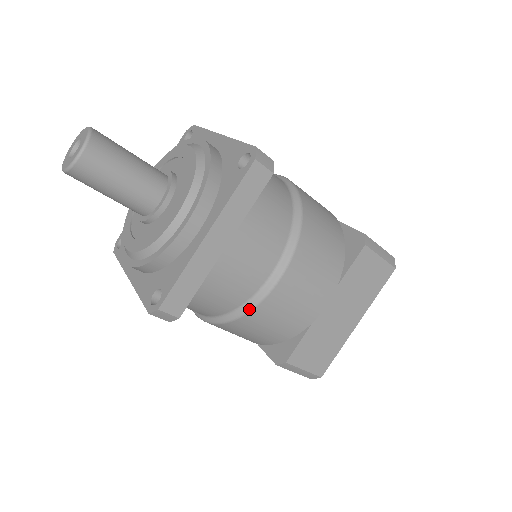
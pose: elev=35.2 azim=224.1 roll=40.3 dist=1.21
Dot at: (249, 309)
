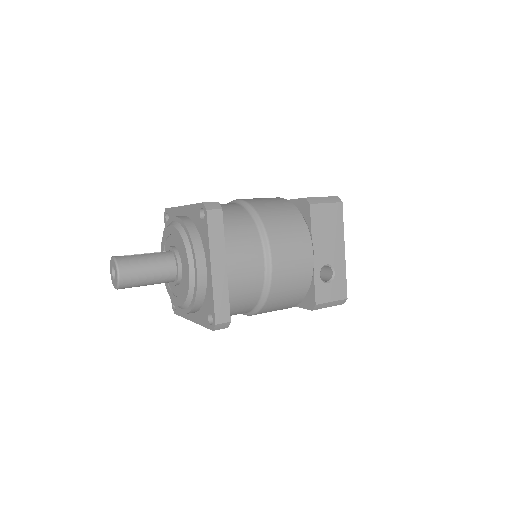
Dot at: occluded
